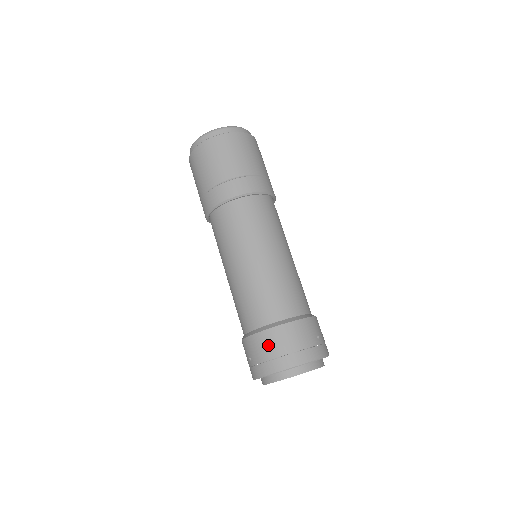
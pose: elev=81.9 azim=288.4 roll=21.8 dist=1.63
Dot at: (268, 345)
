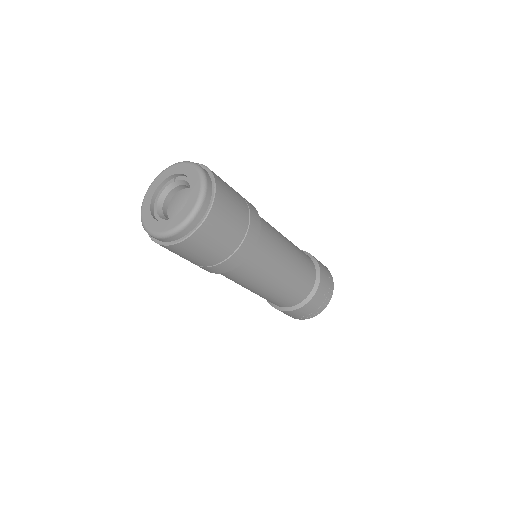
Dot at: (288, 314)
